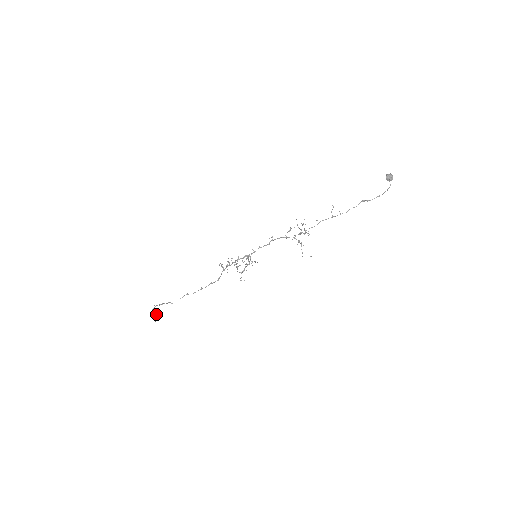
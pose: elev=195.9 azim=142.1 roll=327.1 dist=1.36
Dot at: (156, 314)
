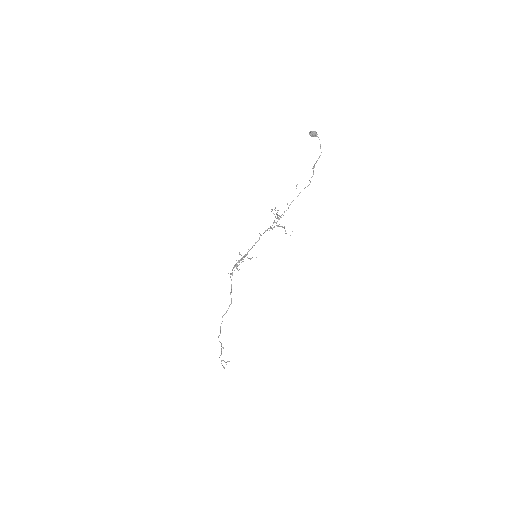
Dot at: (225, 362)
